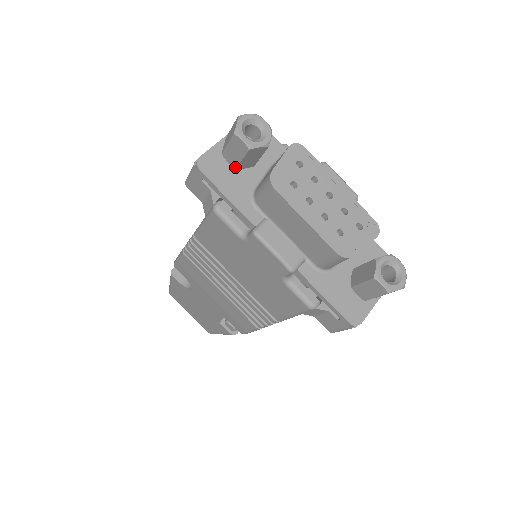
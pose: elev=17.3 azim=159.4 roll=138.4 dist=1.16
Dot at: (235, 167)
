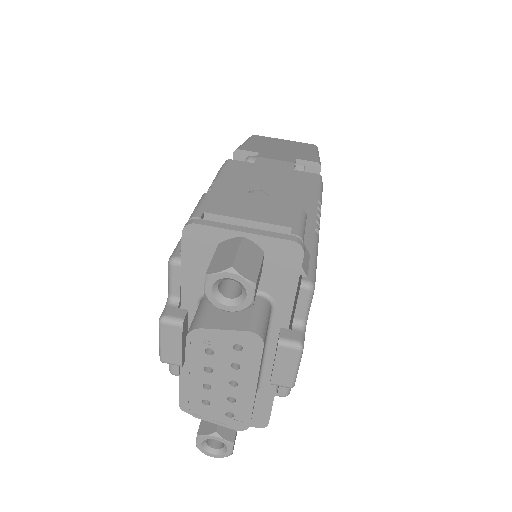
Dot at: occluded
